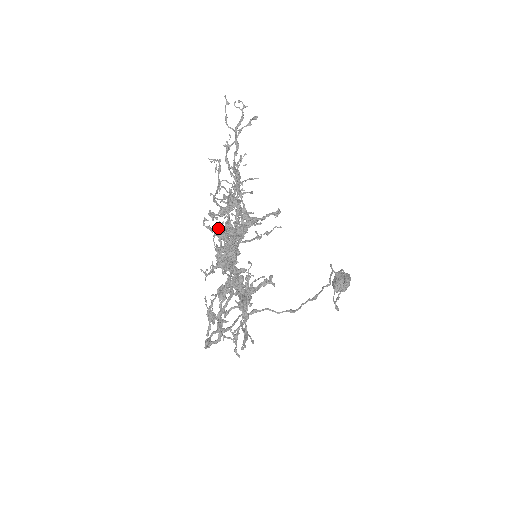
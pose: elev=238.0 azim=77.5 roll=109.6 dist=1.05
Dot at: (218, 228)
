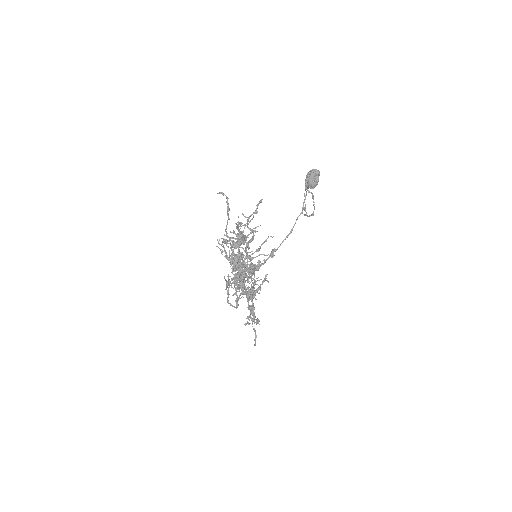
Dot at: (232, 258)
